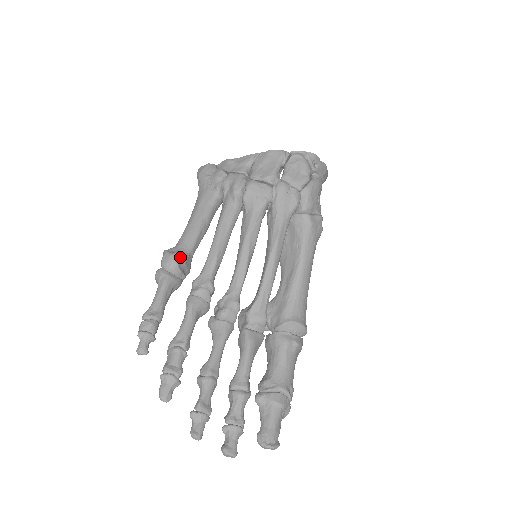
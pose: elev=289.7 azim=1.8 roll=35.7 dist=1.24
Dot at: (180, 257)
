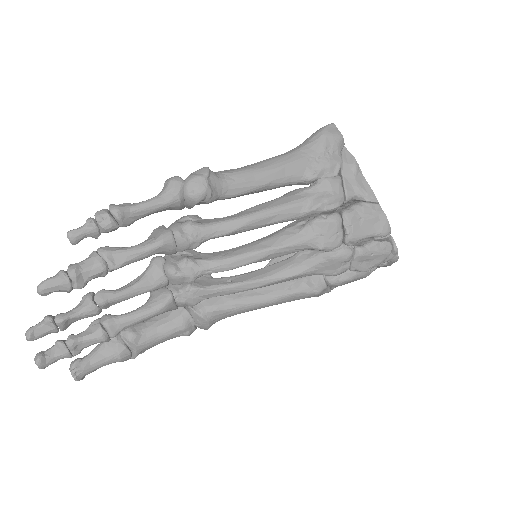
Dot at: (209, 198)
